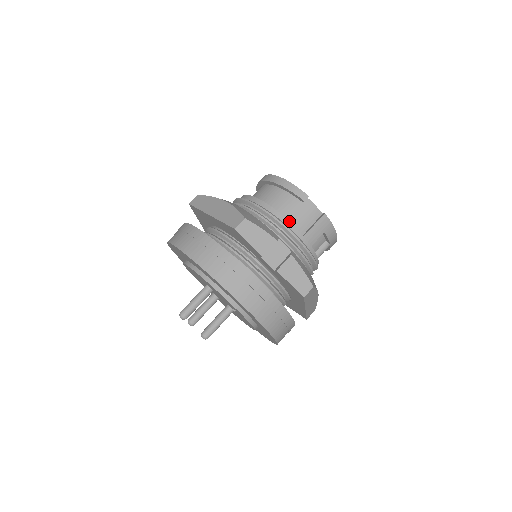
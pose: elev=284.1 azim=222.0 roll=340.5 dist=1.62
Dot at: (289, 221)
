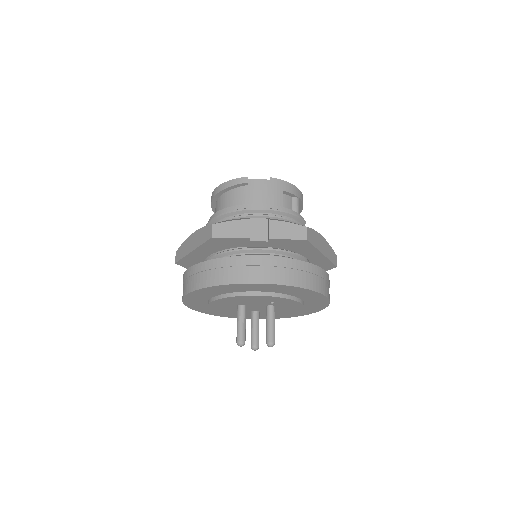
Dot at: occluded
